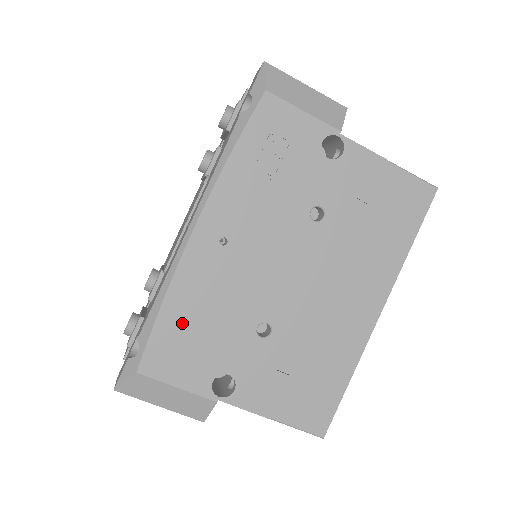
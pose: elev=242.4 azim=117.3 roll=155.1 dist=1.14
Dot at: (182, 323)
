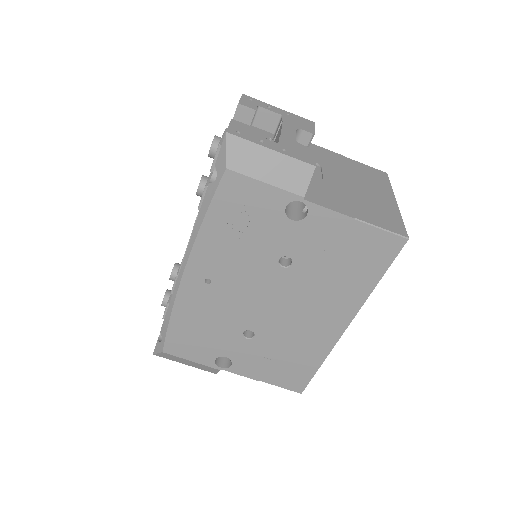
Dot at: (187, 328)
